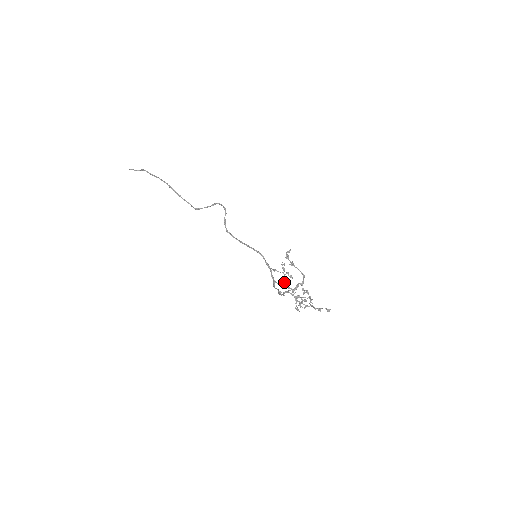
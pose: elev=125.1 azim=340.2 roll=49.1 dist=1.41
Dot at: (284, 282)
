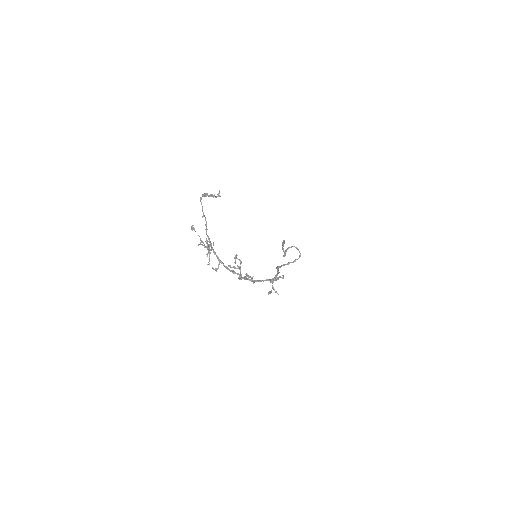
Dot at: (269, 291)
